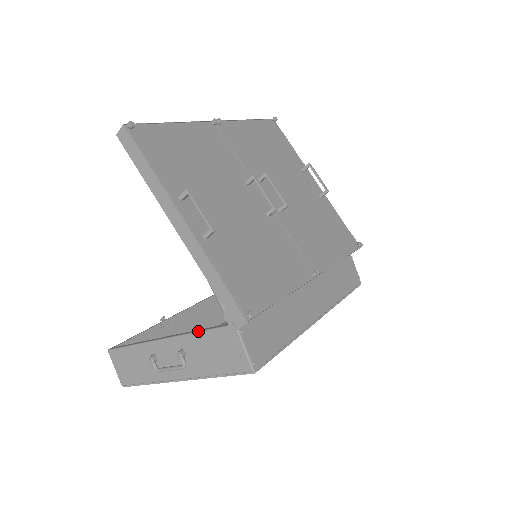
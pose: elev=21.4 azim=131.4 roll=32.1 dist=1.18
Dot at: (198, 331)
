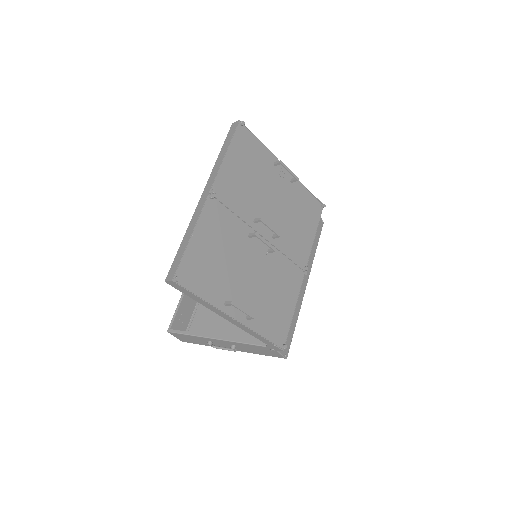
Dot at: (245, 343)
